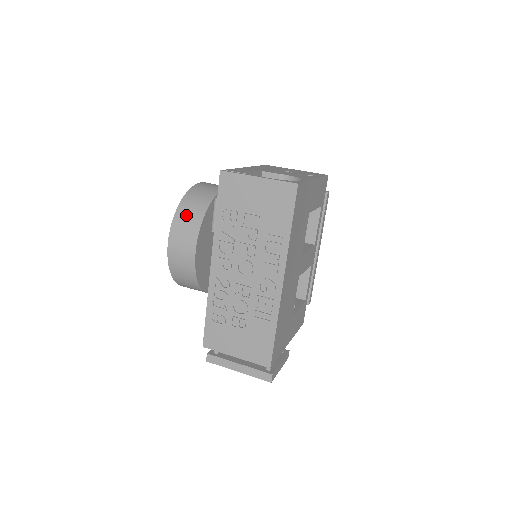
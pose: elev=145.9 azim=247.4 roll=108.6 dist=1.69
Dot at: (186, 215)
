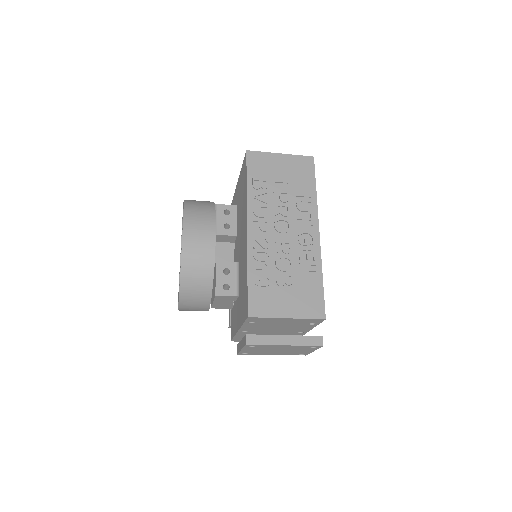
Dot at: (196, 207)
